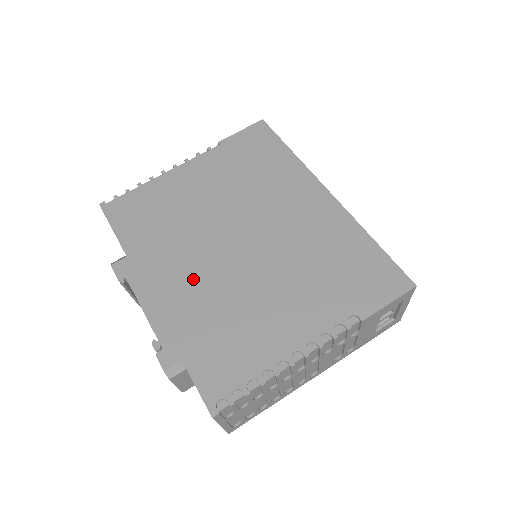
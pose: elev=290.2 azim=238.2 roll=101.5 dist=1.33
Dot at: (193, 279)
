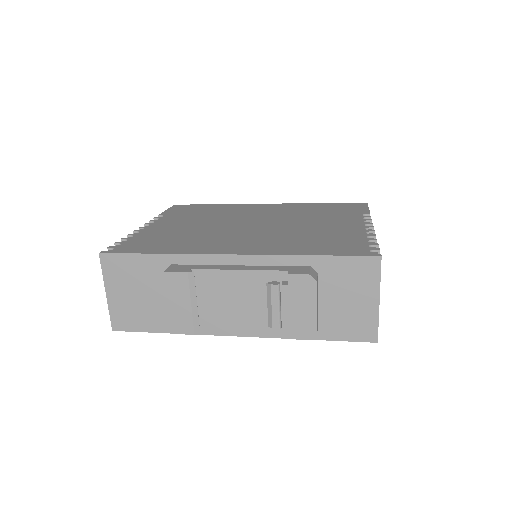
Dot at: (252, 240)
